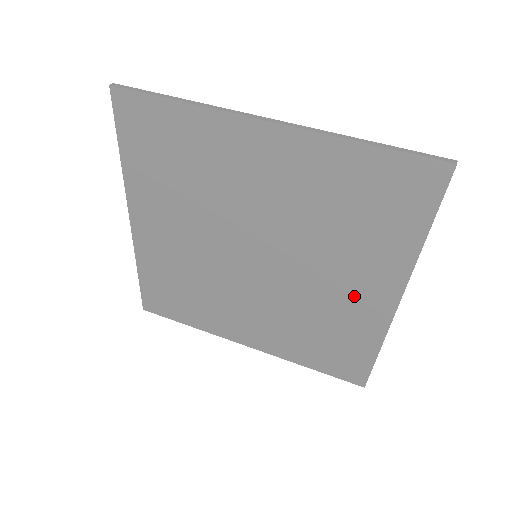
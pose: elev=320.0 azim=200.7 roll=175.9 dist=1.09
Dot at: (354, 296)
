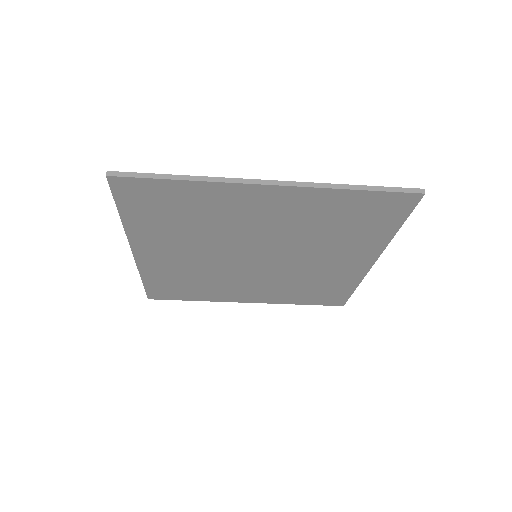
Dot at: (339, 266)
